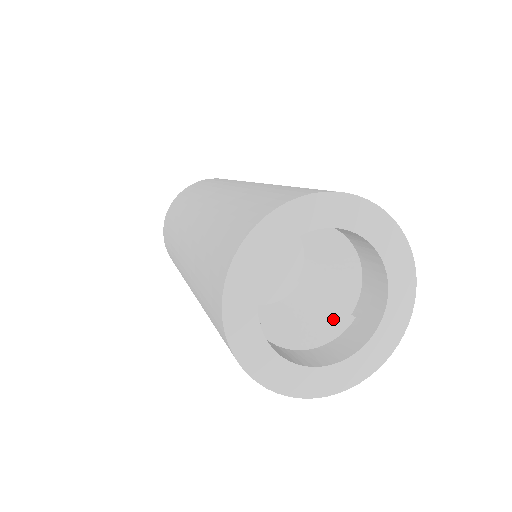
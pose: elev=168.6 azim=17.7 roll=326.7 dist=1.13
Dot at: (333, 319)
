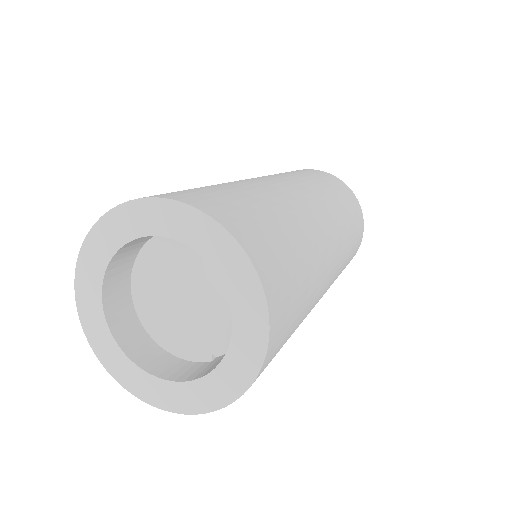
Dot at: (209, 347)
